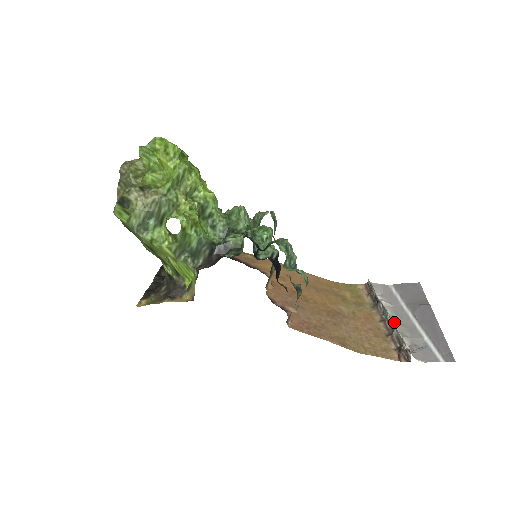
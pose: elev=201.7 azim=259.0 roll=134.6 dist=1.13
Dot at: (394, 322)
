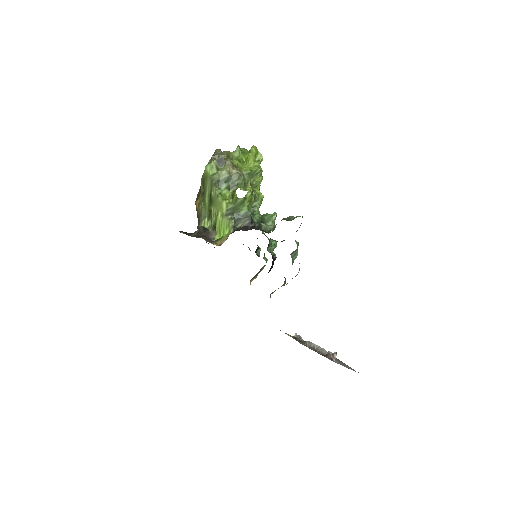
Dot at: (319, 348)
